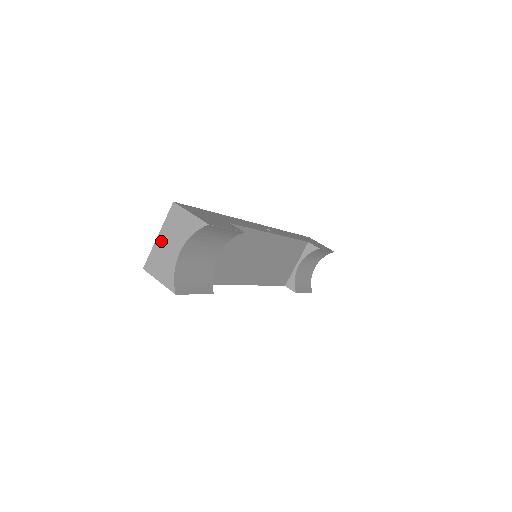
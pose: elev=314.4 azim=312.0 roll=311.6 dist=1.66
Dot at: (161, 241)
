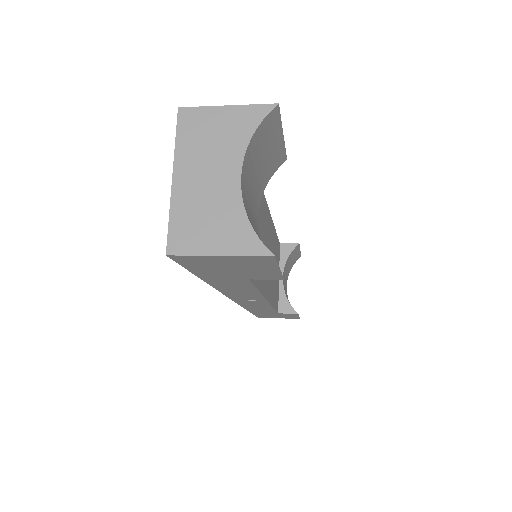
Dot at: (185, 183)
